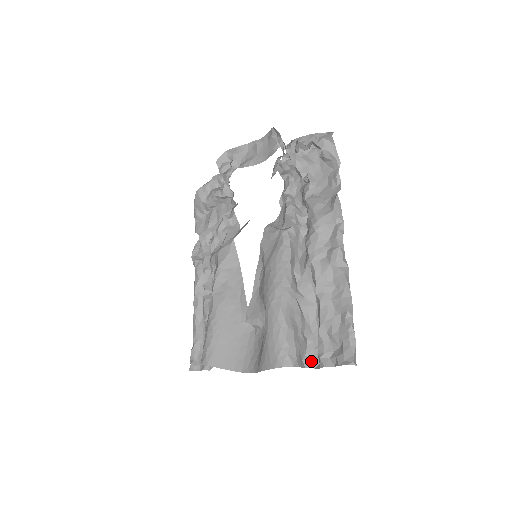
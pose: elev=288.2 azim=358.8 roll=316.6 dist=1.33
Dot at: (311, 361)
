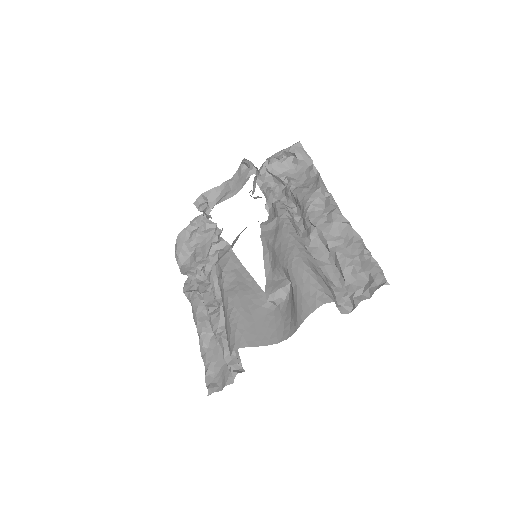
Dot at: (344, 308)
